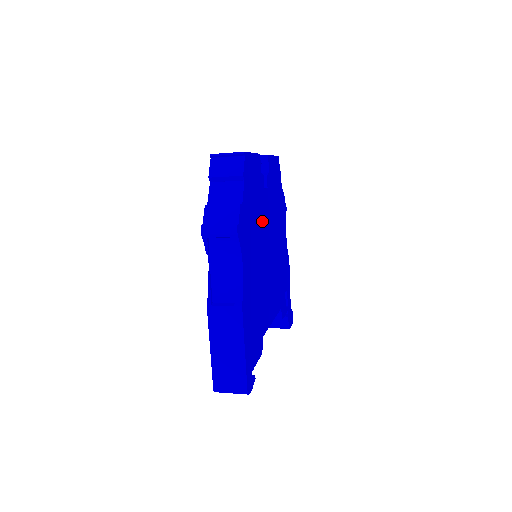
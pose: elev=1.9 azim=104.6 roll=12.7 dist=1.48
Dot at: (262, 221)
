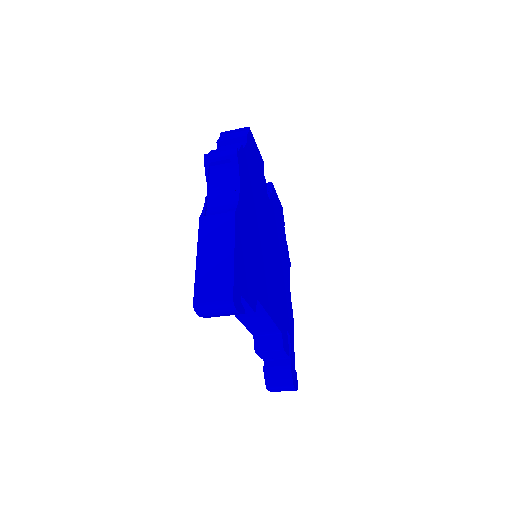
Dot at: (263, 208)
